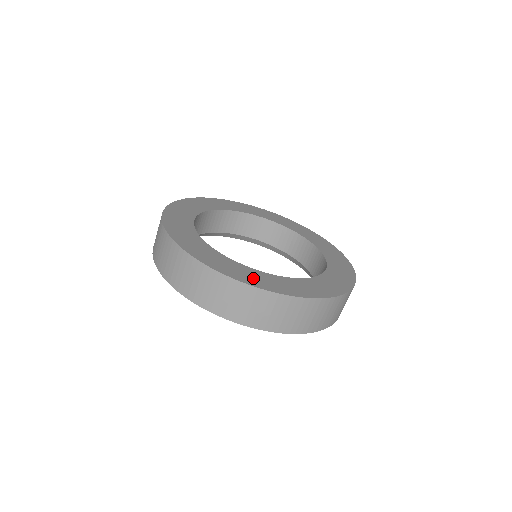
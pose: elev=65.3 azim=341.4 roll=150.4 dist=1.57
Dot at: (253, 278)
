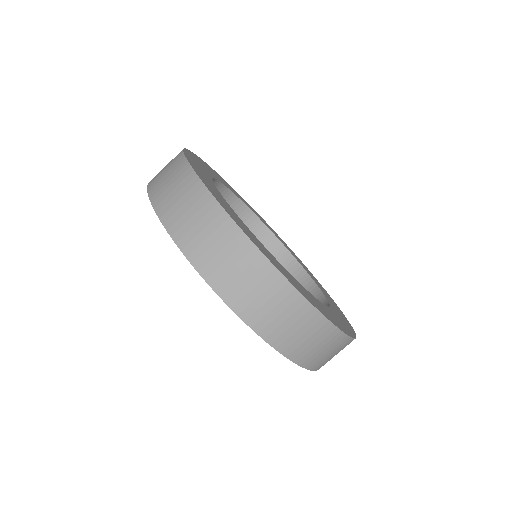
Dot at: (307, 295)
